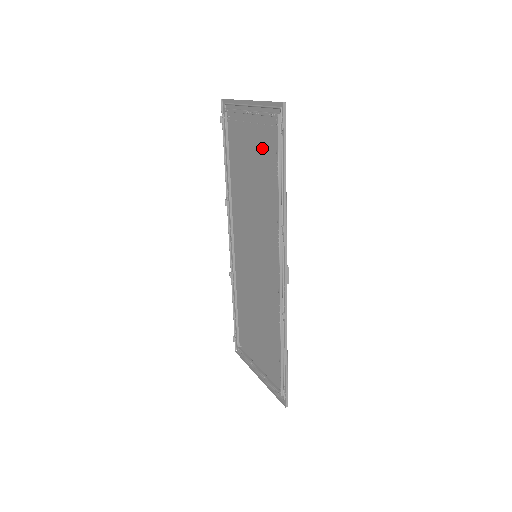
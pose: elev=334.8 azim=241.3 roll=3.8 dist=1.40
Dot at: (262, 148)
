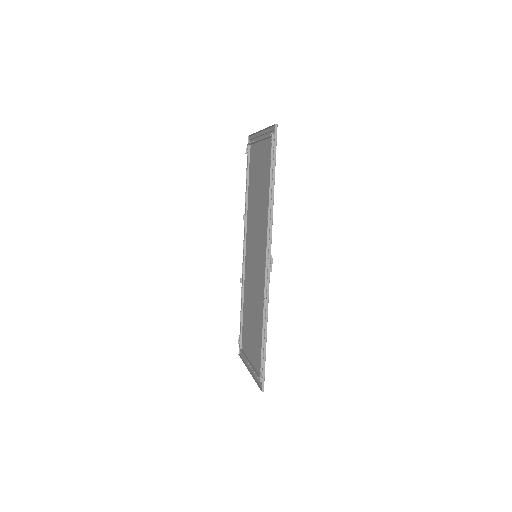
Dot at: (264, 164)
